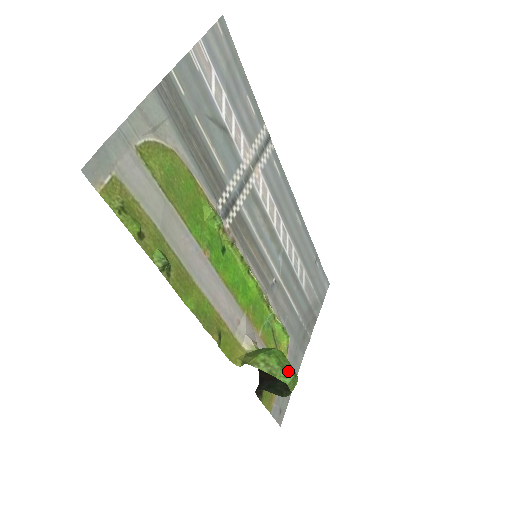
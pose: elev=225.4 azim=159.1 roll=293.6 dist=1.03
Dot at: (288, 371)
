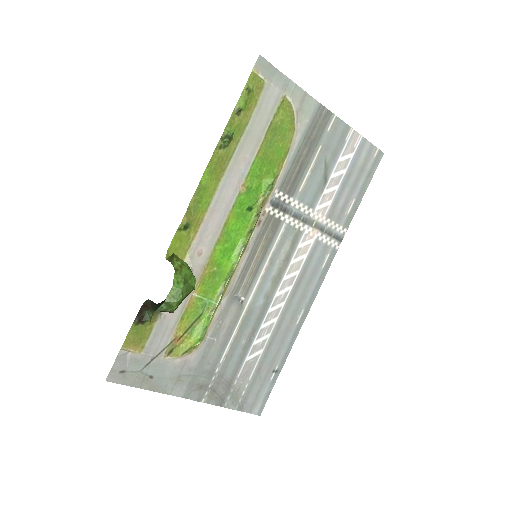
Dot at: (184, 285)
